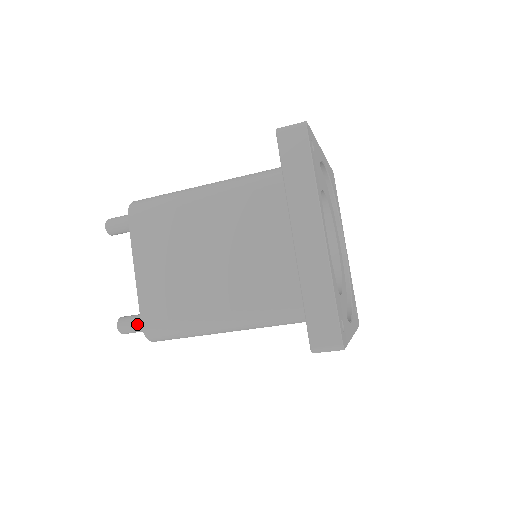
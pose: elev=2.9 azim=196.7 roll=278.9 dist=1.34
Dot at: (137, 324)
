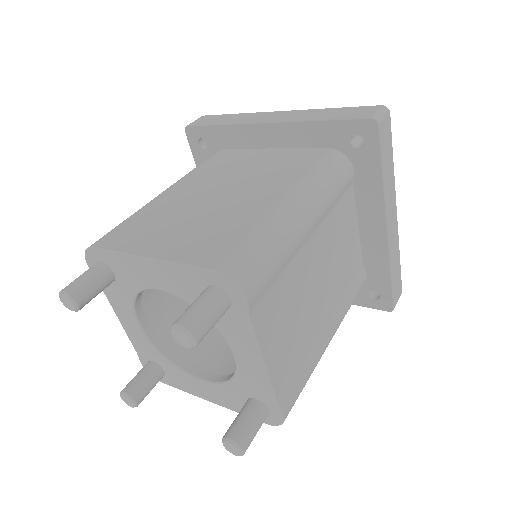
Dot at: (204, 297)
